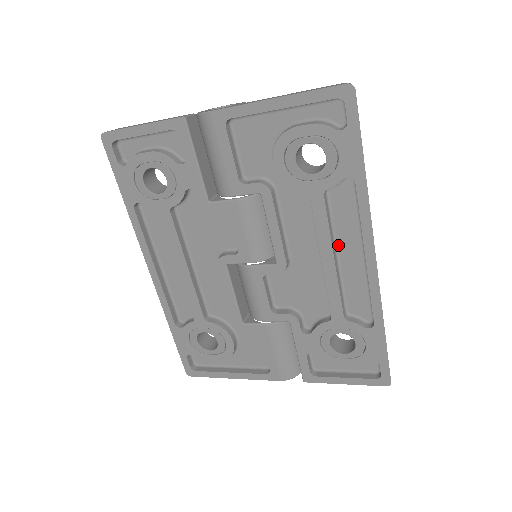
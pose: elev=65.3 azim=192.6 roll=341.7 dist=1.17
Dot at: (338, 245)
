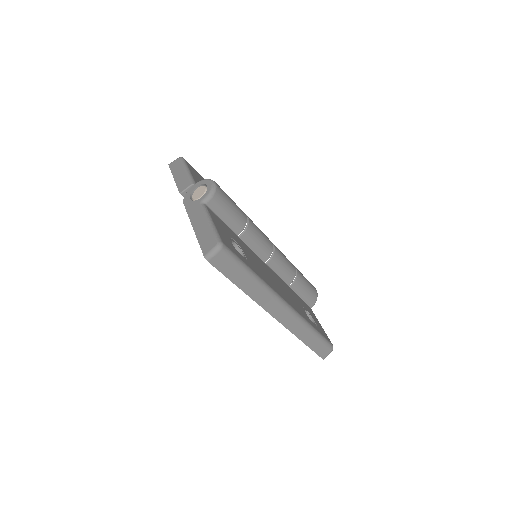
Dot at: occluded
